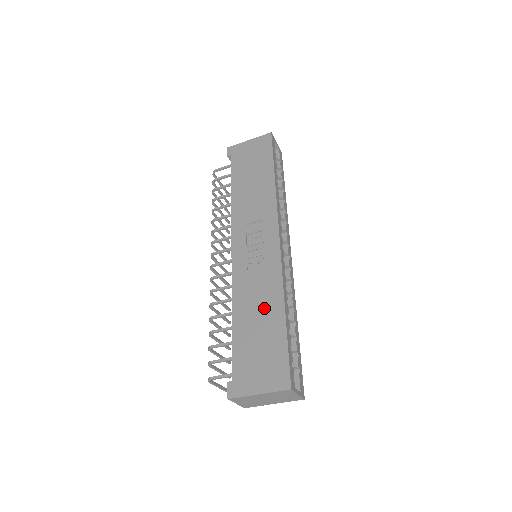
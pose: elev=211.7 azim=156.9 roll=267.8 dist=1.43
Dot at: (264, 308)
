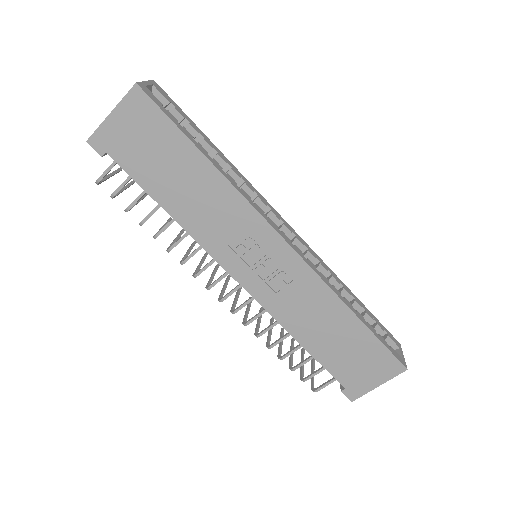
Dot at: (328, 321)
